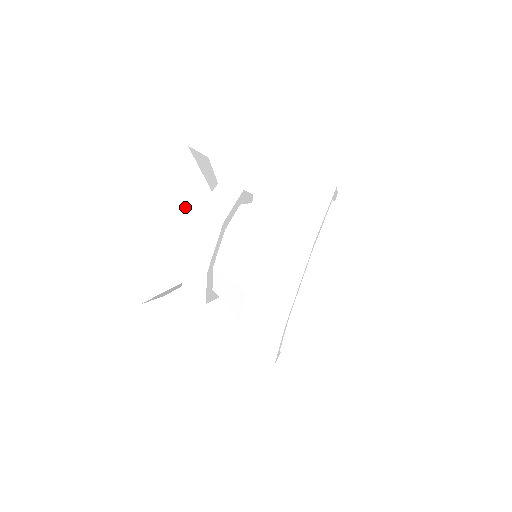
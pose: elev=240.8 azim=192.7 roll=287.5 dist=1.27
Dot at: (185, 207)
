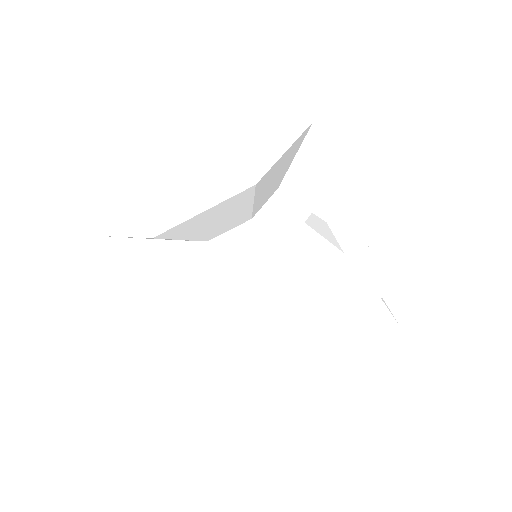
Dot at: (256, 203)
